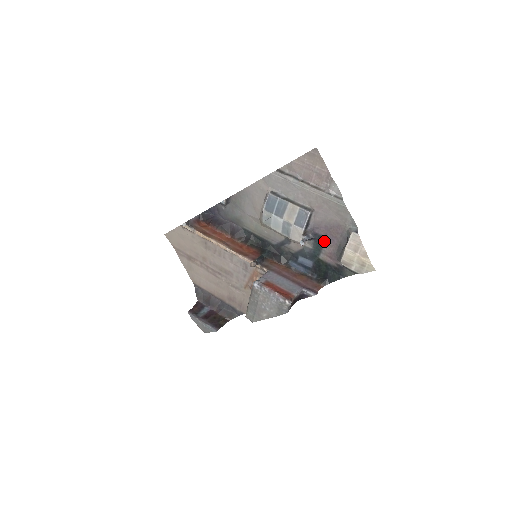
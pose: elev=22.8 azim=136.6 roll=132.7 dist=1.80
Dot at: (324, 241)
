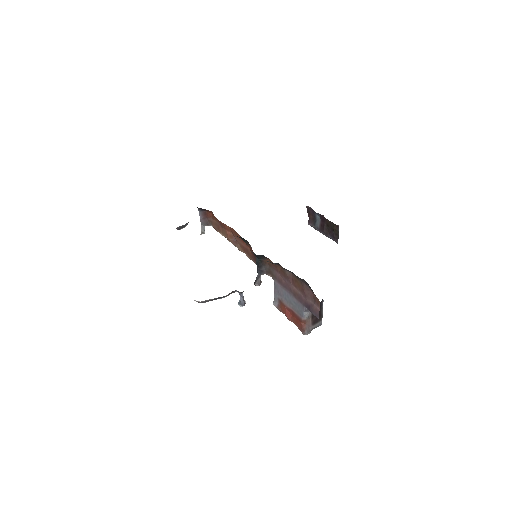
Dot at: occluded
